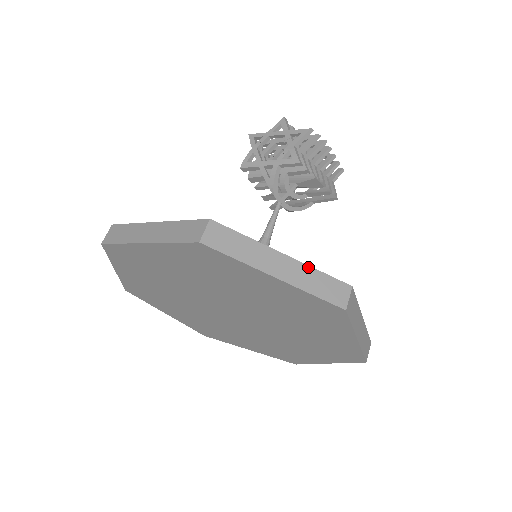
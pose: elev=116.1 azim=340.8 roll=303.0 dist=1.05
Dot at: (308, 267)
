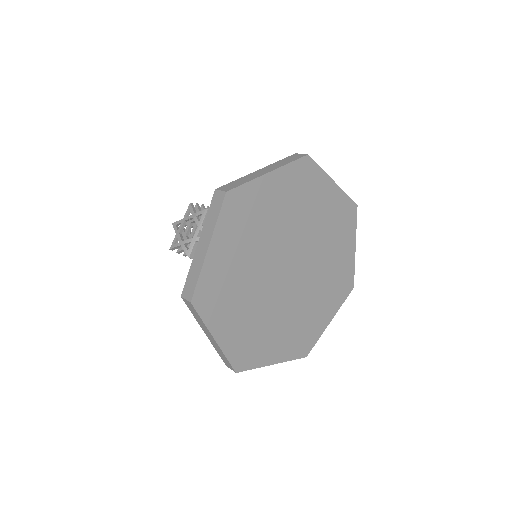
Dot at: (273, 164)
